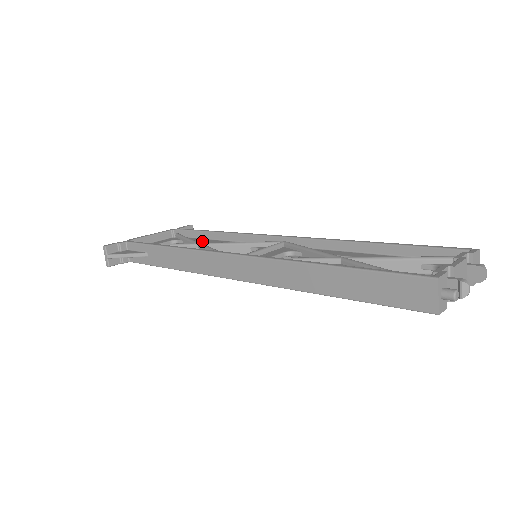
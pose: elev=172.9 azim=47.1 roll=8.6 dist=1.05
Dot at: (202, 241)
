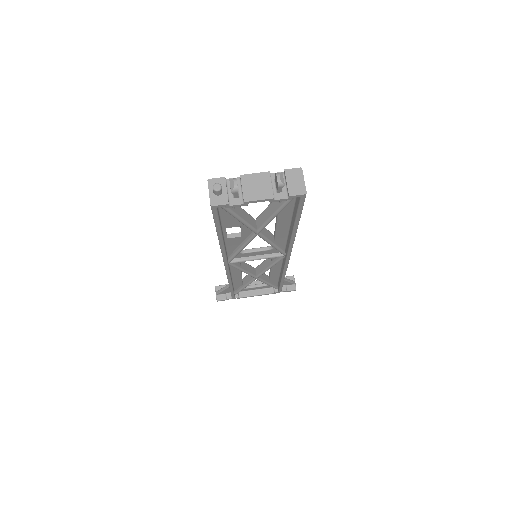
Dot at: occluded
